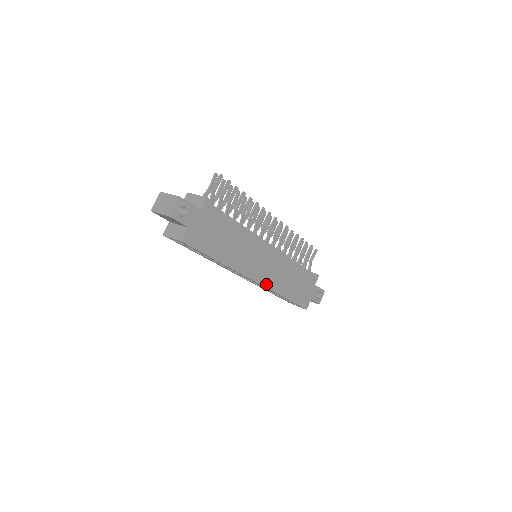
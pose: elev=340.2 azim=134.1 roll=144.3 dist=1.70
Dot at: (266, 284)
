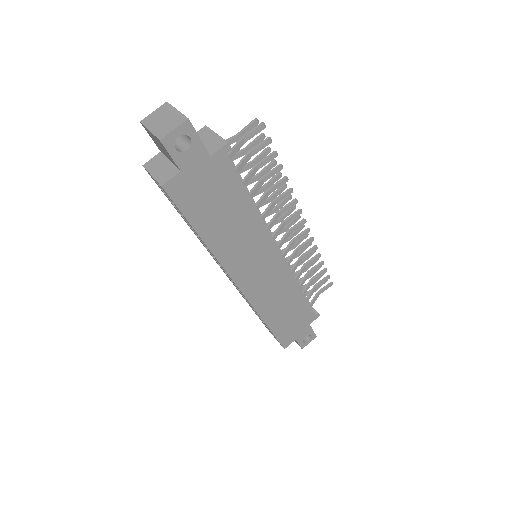
Dot at: (251, 297)
